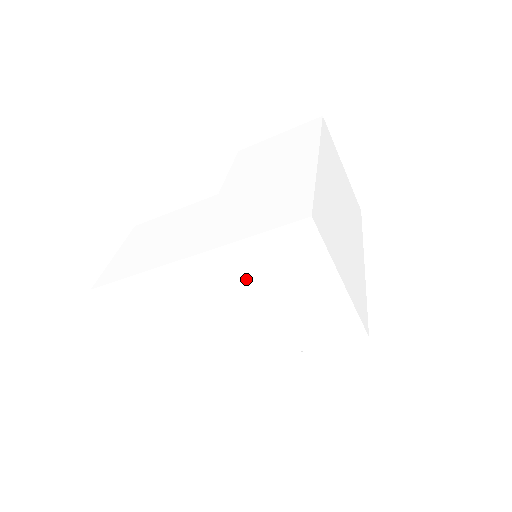
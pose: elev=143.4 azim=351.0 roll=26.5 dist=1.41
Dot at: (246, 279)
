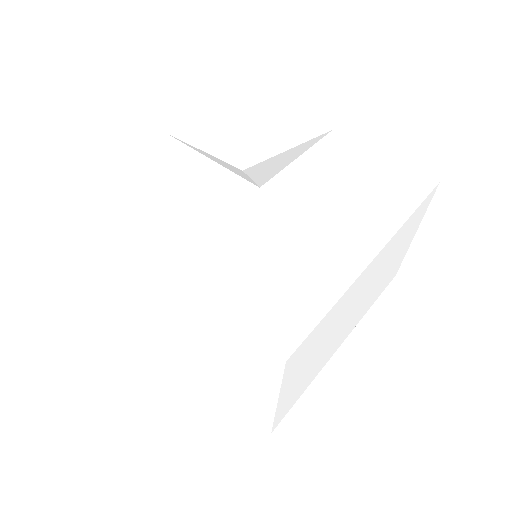
Dot at: (200, 323)
